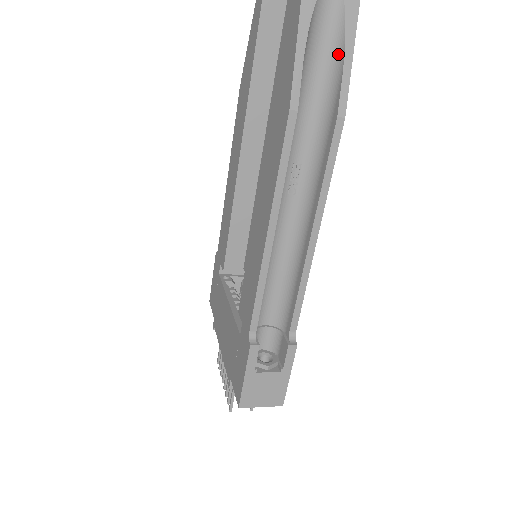
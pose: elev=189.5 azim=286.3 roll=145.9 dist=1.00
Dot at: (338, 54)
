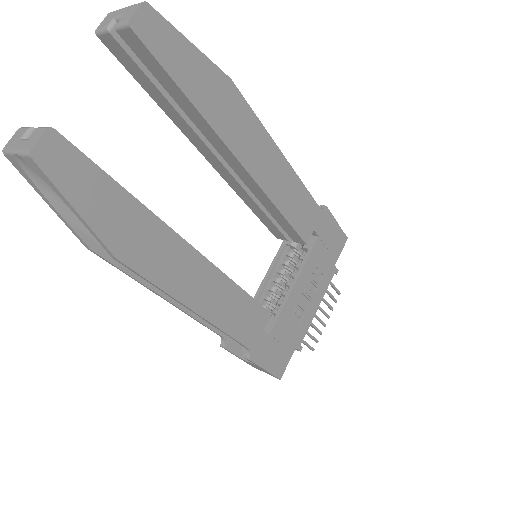
Dot at: occluded
